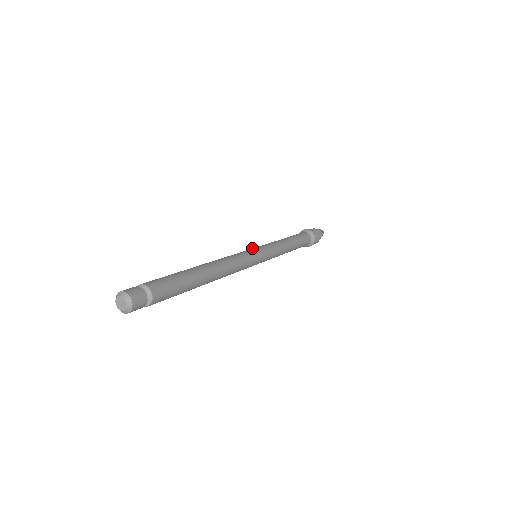
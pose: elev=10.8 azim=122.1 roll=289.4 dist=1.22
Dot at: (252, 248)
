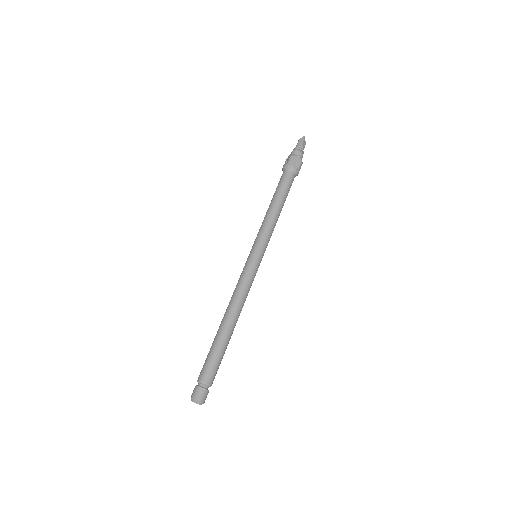
Dot at: (249, 254)
